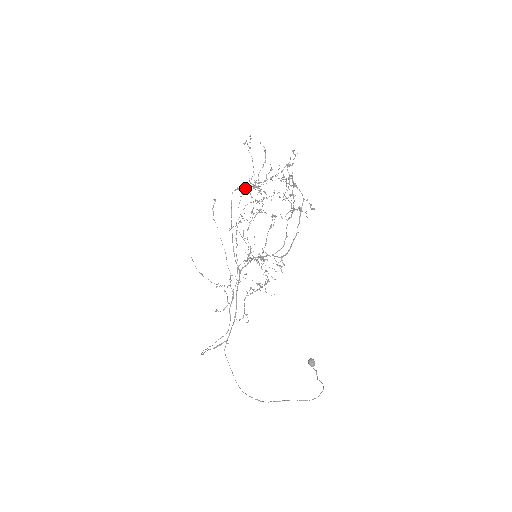
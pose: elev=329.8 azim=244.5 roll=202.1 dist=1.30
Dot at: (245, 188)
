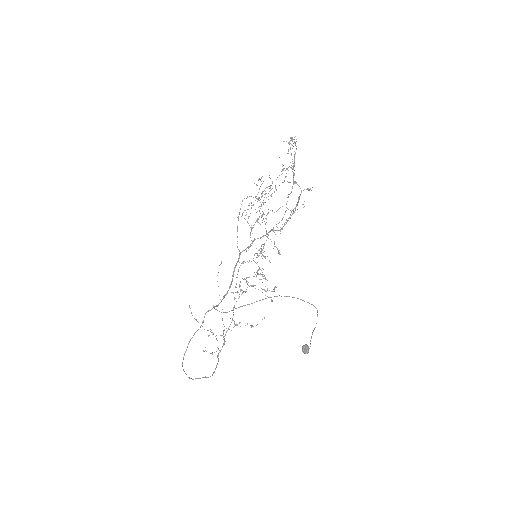
Dot at: occluded
